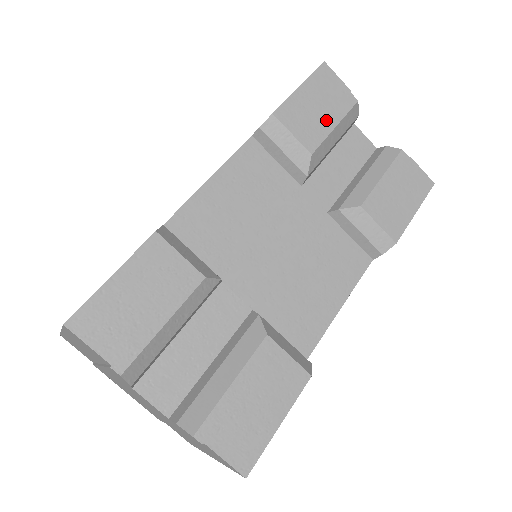
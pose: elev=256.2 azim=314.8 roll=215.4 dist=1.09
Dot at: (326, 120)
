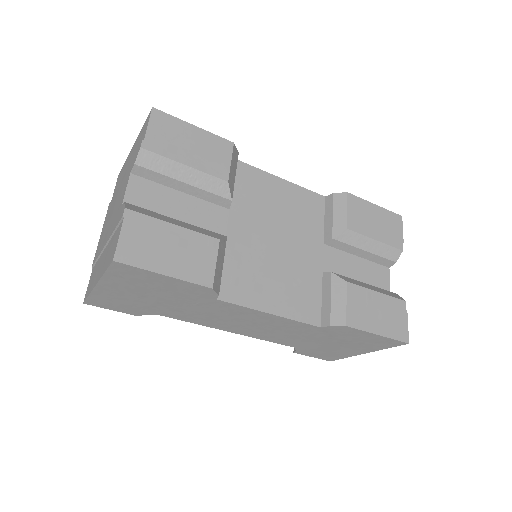
Dot at: (373, 231)
